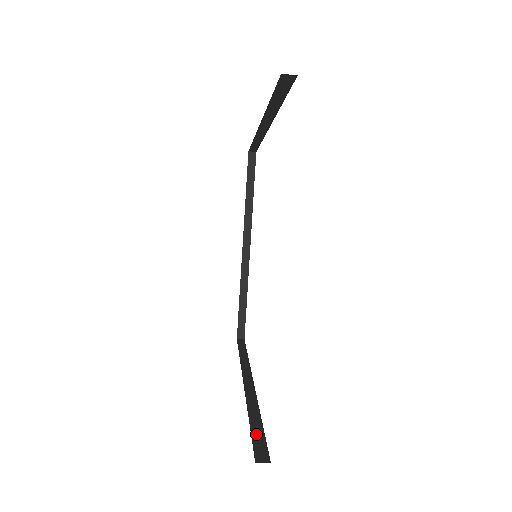
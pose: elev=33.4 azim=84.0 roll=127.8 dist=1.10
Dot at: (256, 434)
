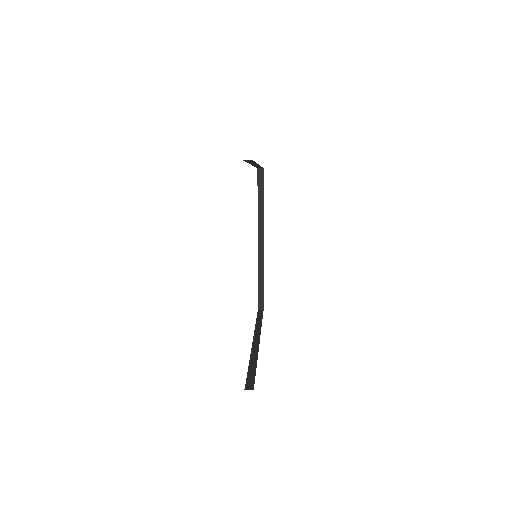
Dot at: (250, 375)
